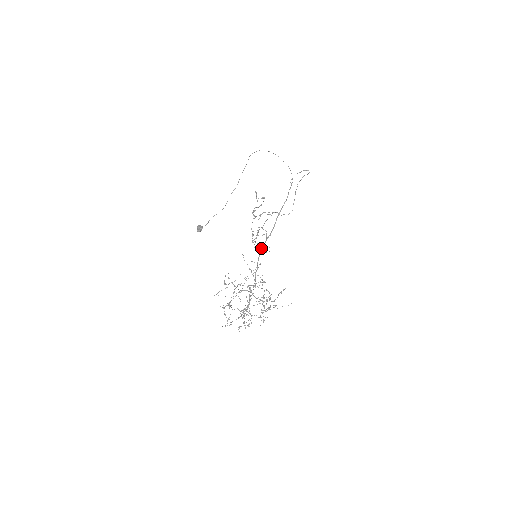
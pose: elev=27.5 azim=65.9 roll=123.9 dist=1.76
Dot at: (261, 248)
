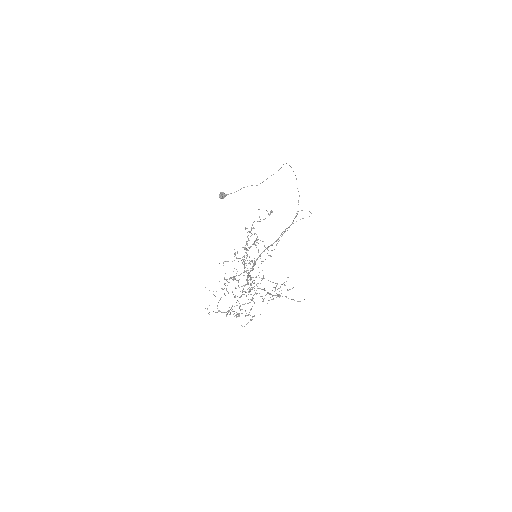
Dot at: occluded
